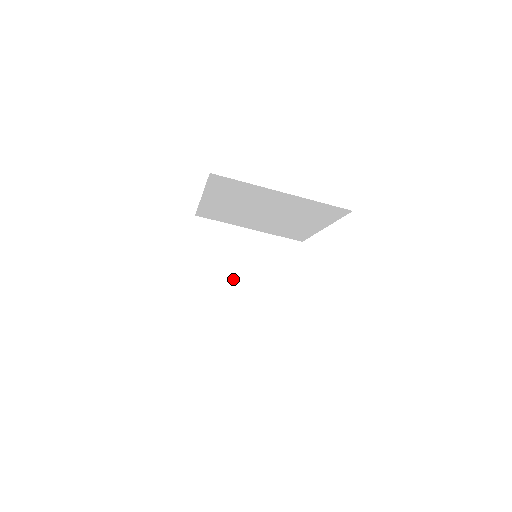
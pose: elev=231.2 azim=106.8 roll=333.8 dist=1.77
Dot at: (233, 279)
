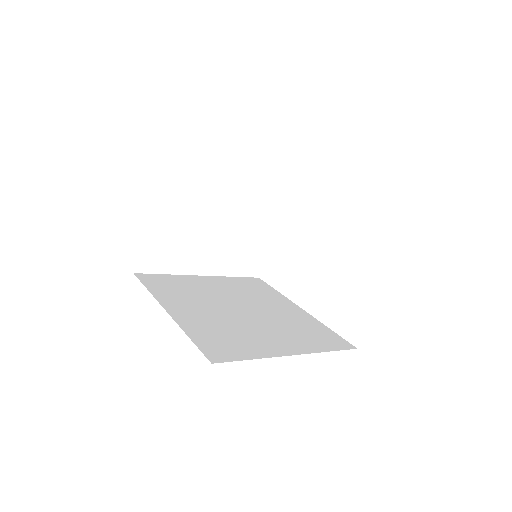
Dot at: (200, 249)
